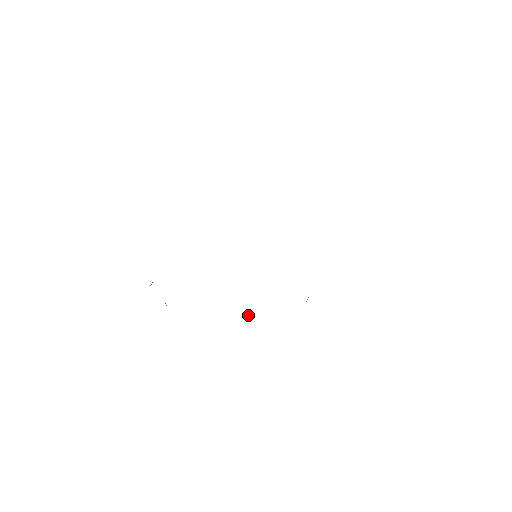
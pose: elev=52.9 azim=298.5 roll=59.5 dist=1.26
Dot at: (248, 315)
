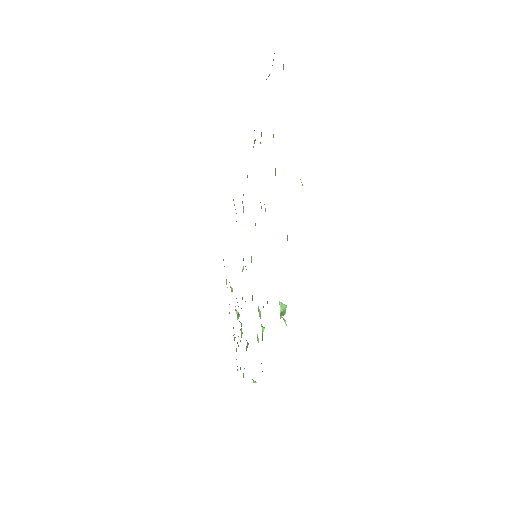
Dot at: (262, 328)
